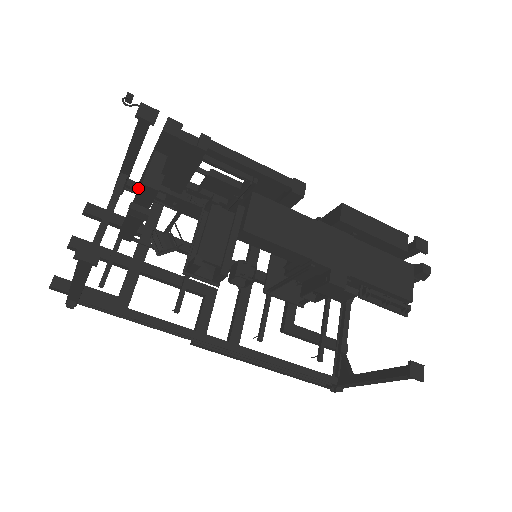
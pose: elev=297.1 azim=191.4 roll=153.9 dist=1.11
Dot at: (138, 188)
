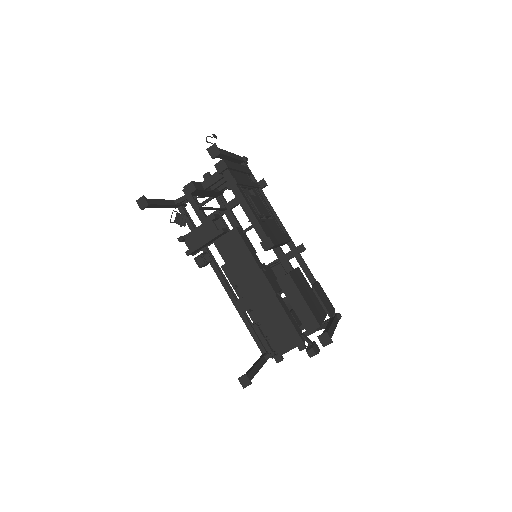
Dot at: occluded
